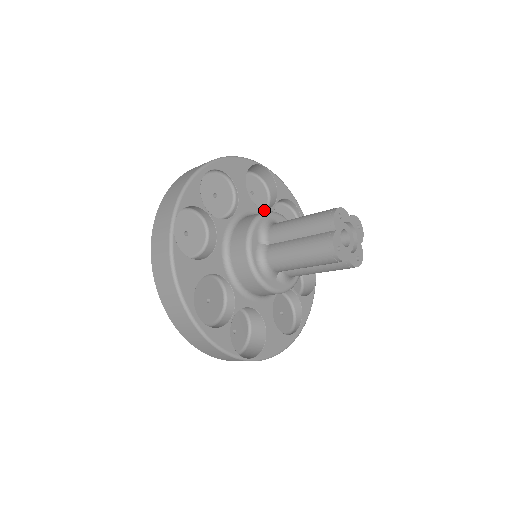
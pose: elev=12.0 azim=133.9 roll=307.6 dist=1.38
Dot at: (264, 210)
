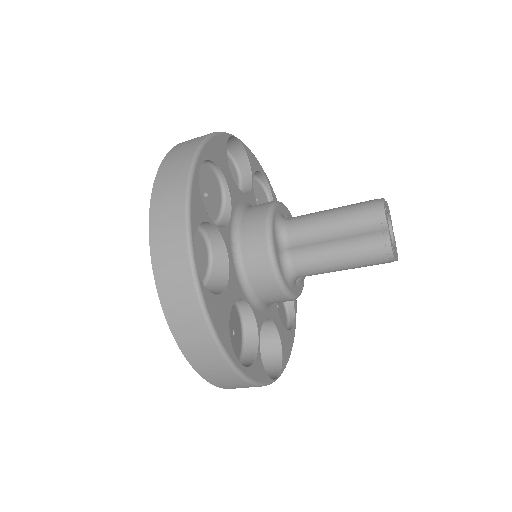
Dot at: (248, 195)
